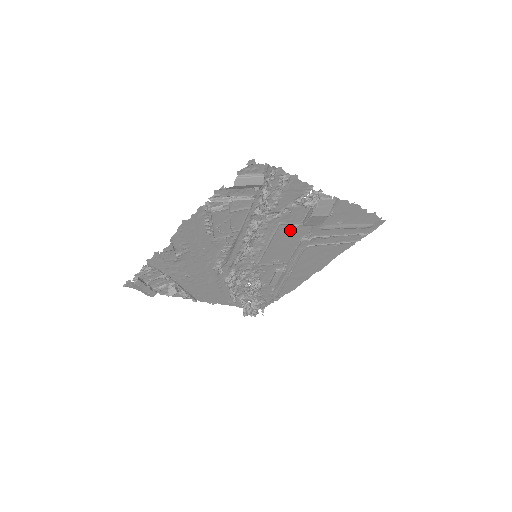
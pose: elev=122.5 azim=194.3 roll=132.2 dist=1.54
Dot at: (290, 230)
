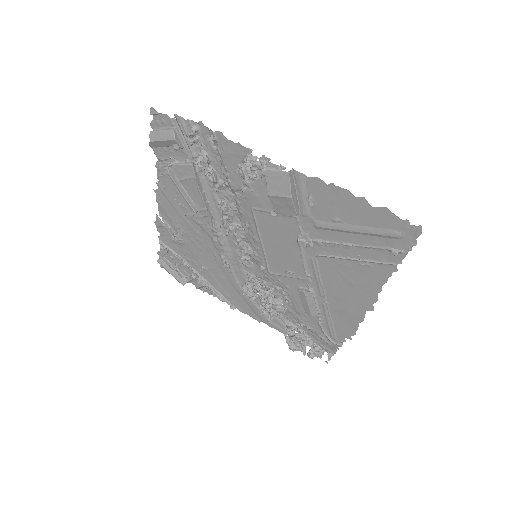
Dot at: (273, 222)
